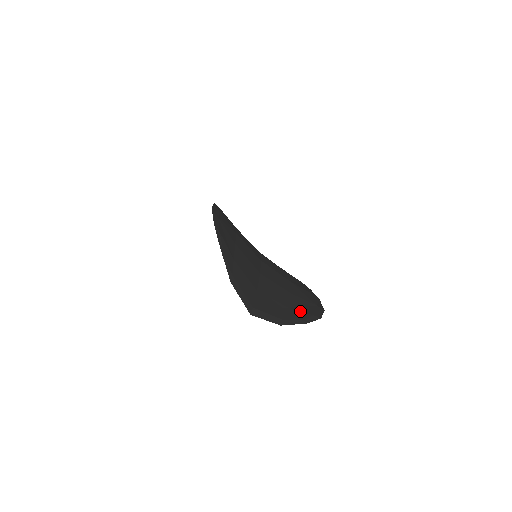
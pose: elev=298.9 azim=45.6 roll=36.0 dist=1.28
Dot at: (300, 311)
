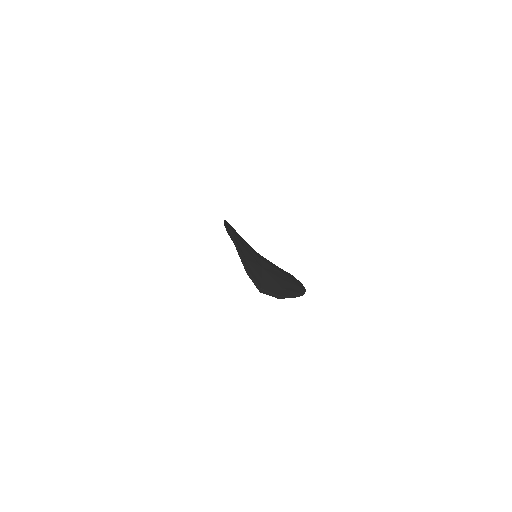
Dot at: (290, 291)
